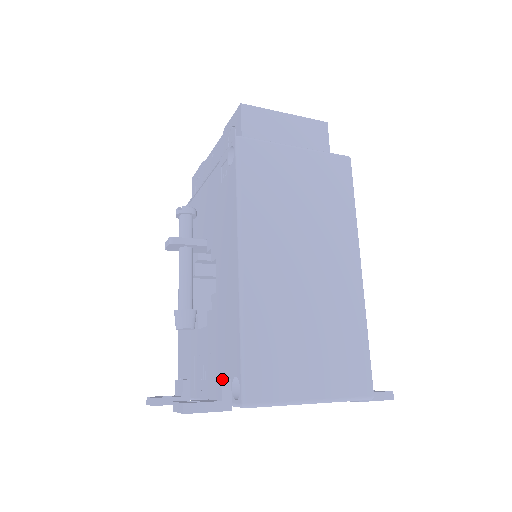
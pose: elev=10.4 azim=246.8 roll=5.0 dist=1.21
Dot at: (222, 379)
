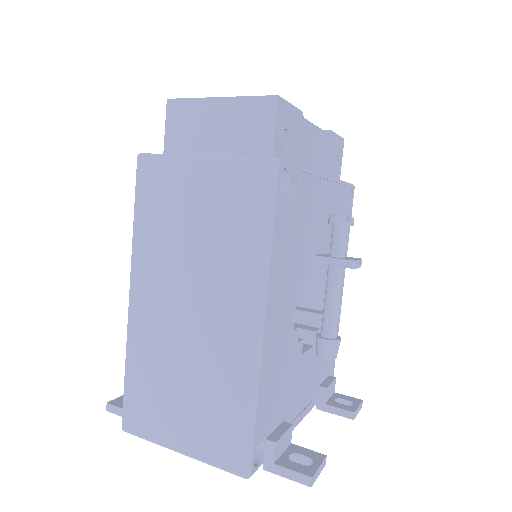
Dot at: occluded
